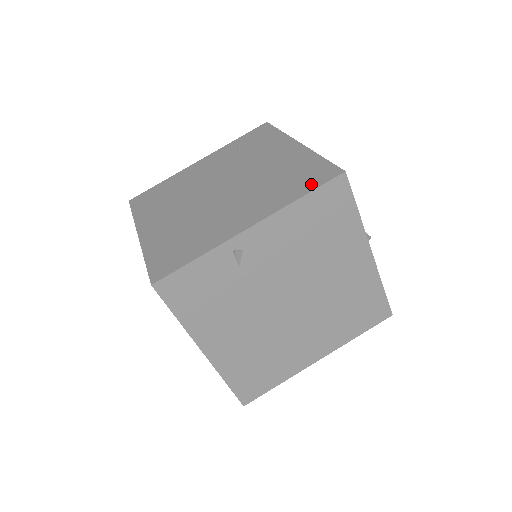
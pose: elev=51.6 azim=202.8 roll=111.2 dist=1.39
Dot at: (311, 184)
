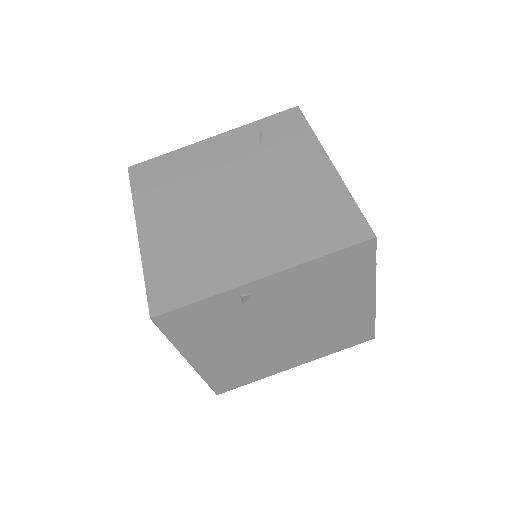
Dot at: (337, 240)
